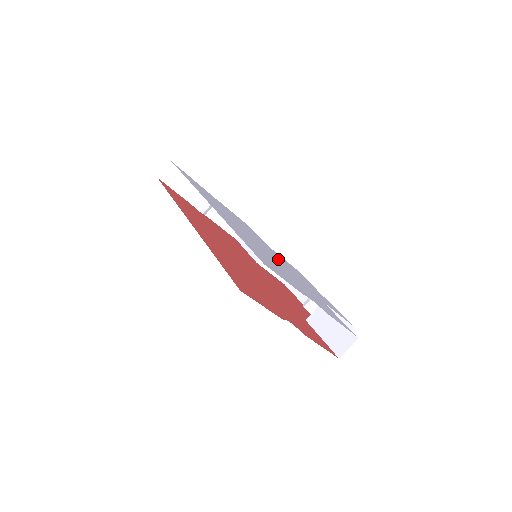
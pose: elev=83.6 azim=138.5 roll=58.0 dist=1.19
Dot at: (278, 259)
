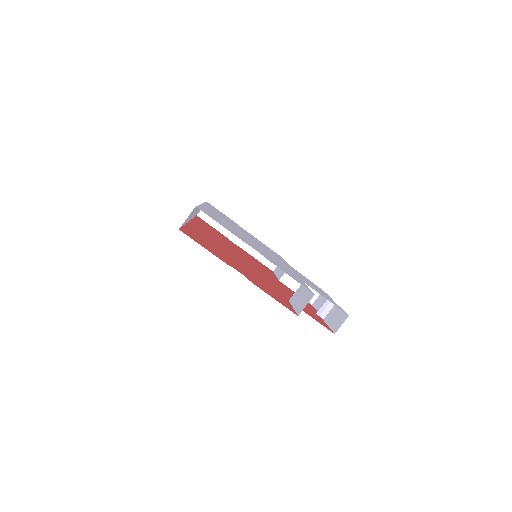
Dot at: (276, 258)
